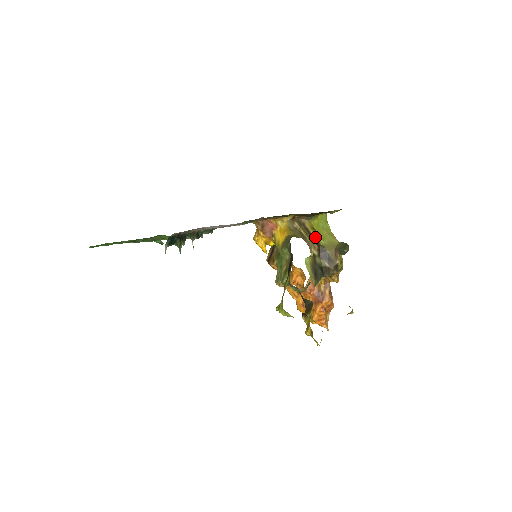
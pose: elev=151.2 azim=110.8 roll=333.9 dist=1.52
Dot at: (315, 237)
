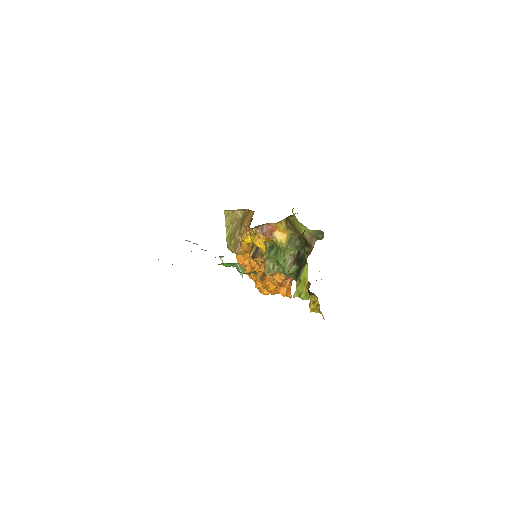
Dot at: (297, 230)
